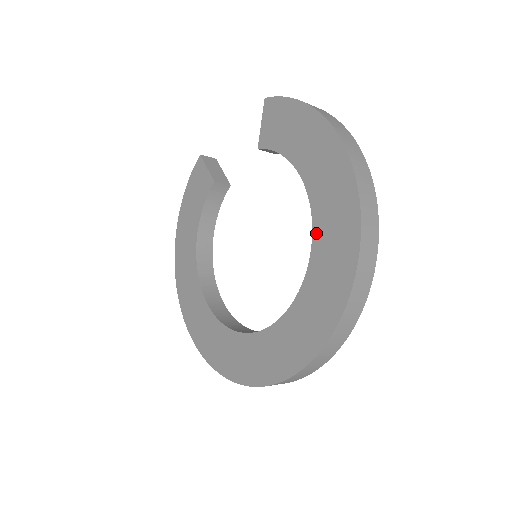
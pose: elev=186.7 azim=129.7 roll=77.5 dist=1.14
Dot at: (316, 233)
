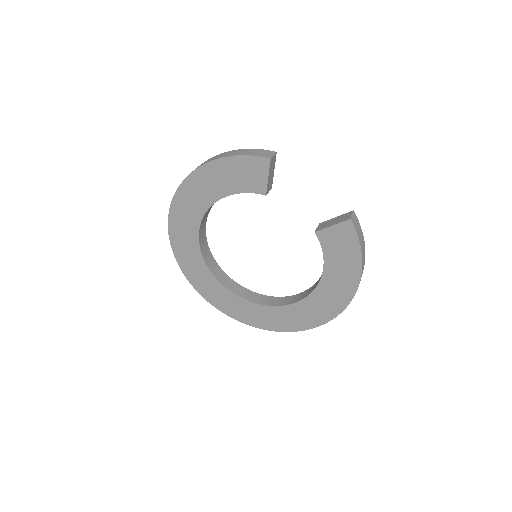
Dot at: (302, 303)
